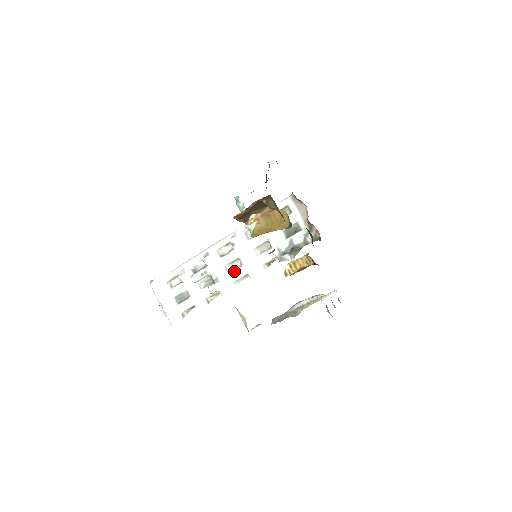
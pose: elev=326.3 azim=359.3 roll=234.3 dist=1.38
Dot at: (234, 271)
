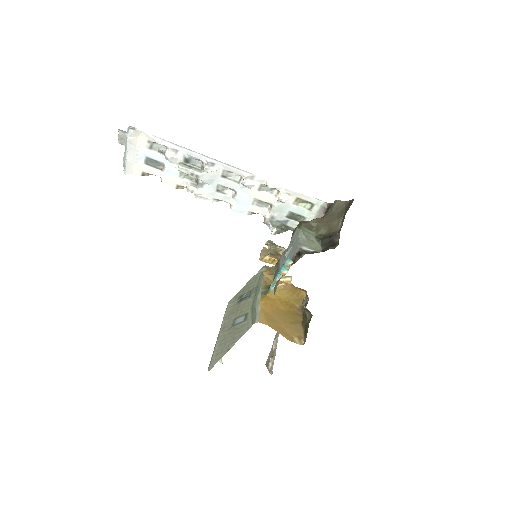
Dot at: (223, 194)
